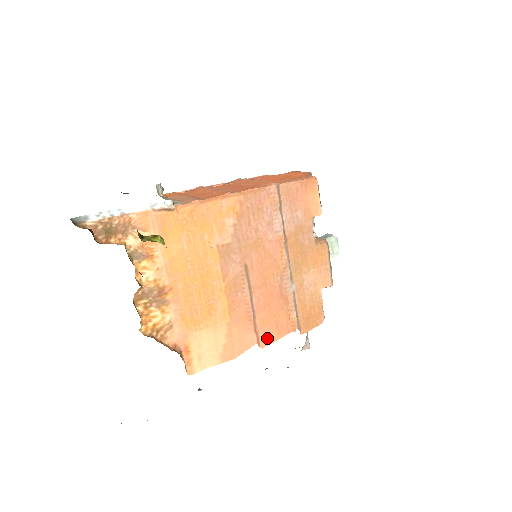
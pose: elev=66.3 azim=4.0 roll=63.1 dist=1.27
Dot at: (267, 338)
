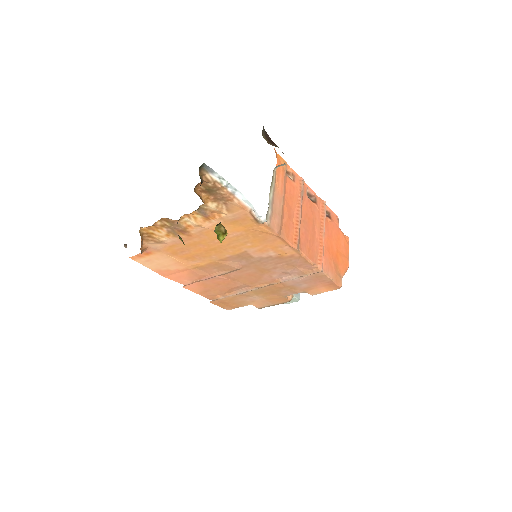
Dot at: (193, 288)
